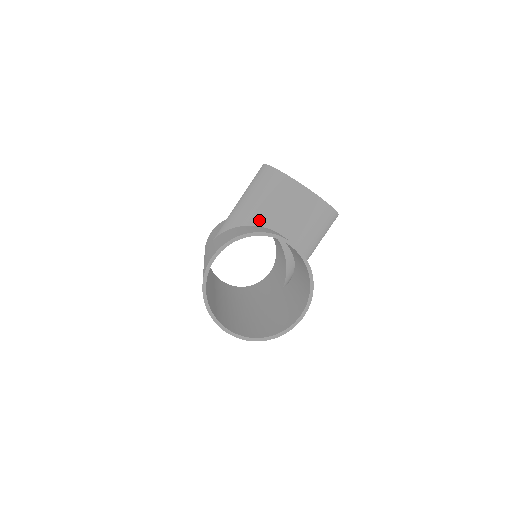
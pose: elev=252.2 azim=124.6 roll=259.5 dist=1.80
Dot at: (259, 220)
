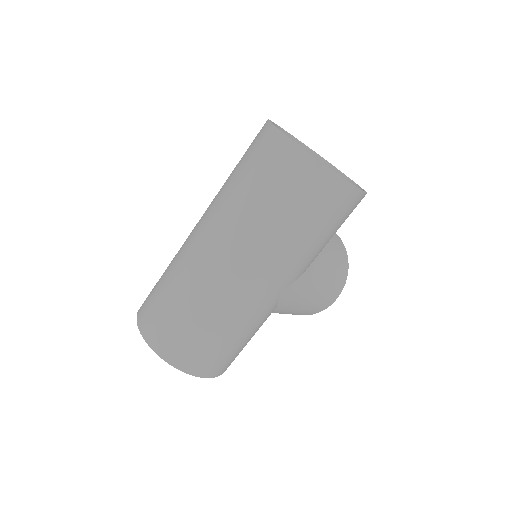
Dot at: occluded
